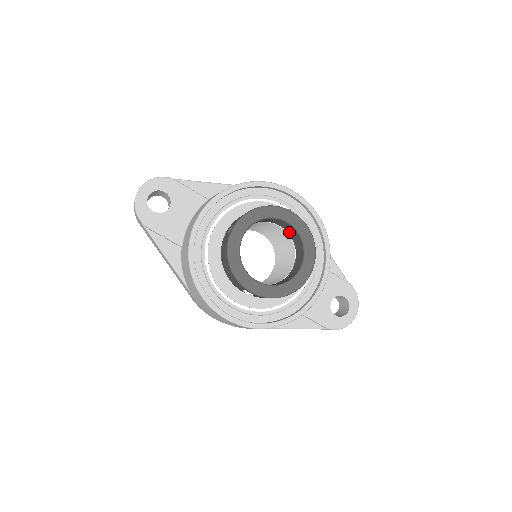
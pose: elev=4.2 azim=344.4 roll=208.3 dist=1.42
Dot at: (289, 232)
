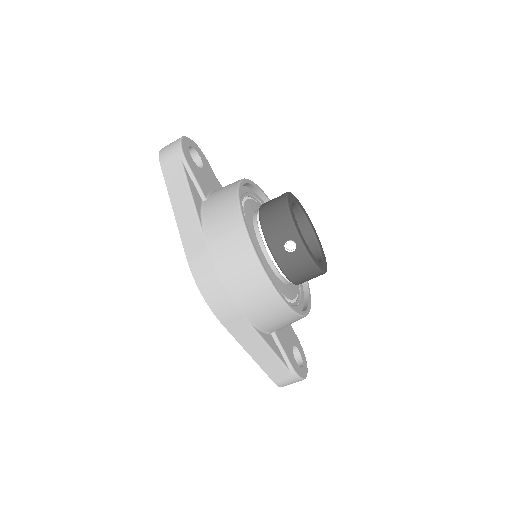
Dot at: occluded
